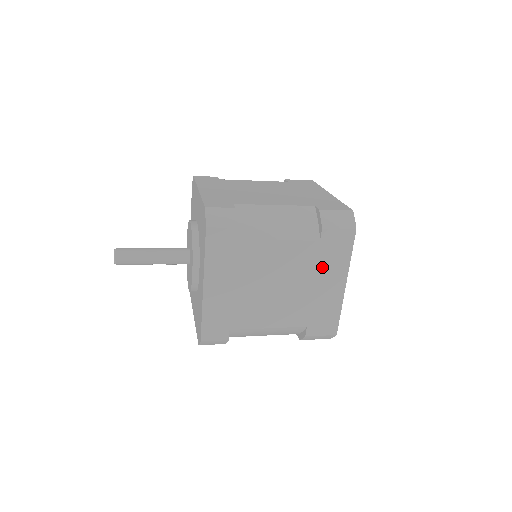
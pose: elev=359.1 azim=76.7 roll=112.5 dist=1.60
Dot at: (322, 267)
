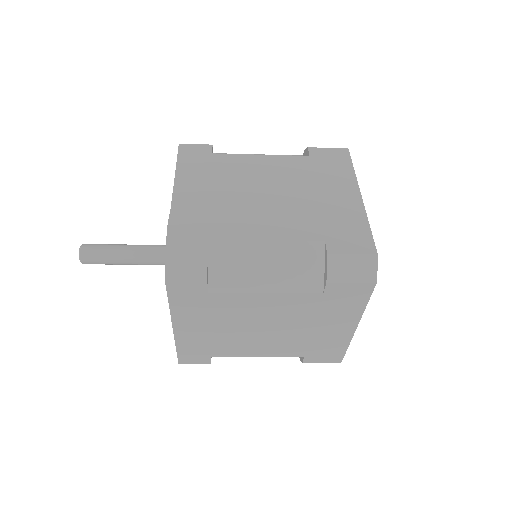
Dot at: (325, 314)
